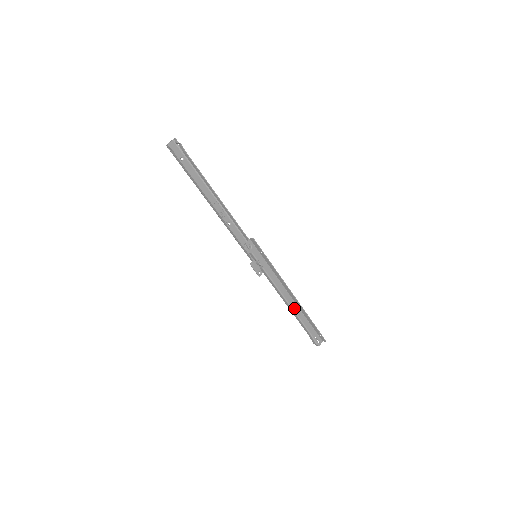
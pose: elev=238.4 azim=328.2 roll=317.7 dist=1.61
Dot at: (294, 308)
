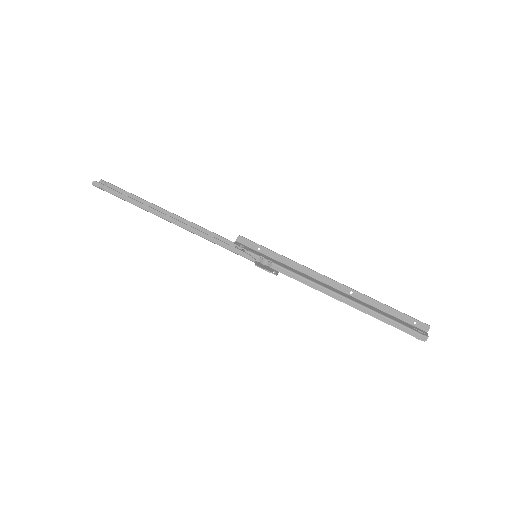
Dot at: (350, 299)
